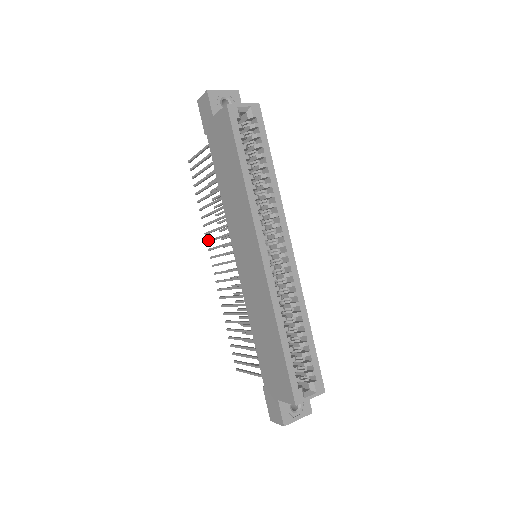
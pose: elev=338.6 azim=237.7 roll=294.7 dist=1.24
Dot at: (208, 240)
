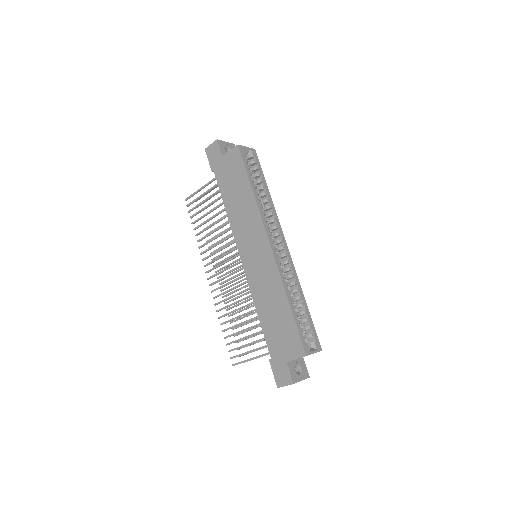
Dot at: (205, 257)
